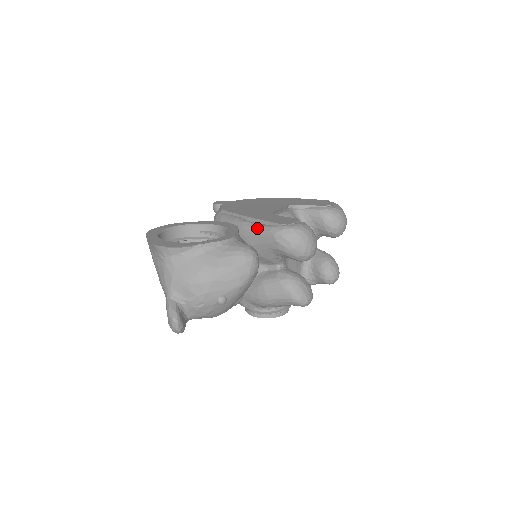
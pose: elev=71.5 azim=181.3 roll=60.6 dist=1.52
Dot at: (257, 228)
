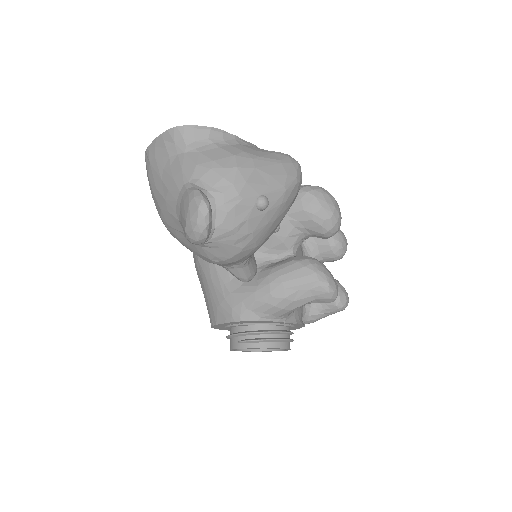
Dot at: occluded
